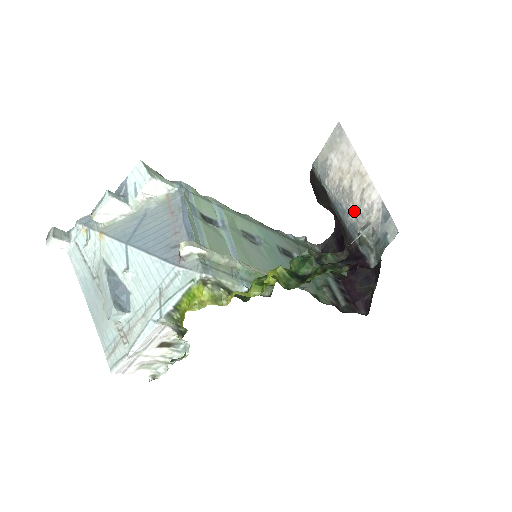
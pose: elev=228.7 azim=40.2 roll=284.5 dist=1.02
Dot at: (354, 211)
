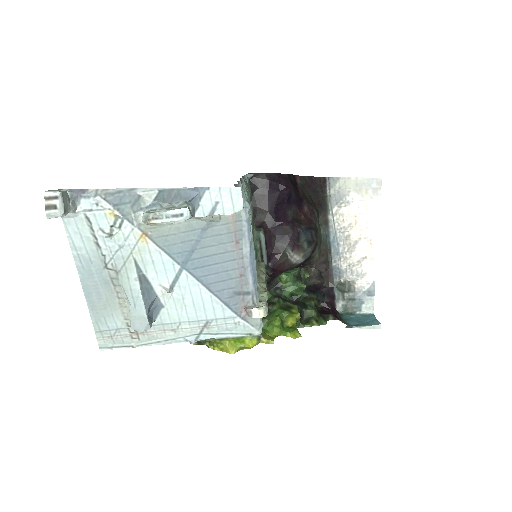
Dot at: (348, 263)
